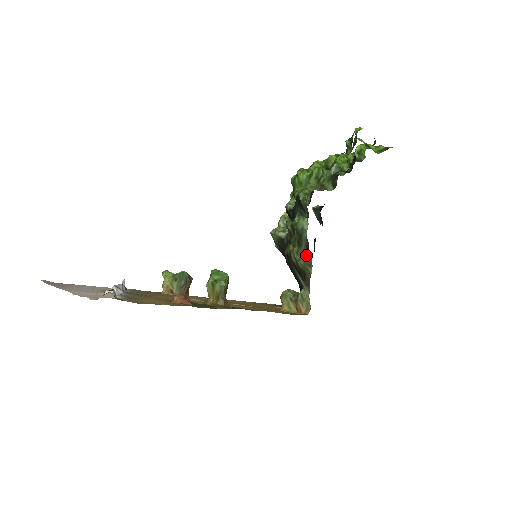
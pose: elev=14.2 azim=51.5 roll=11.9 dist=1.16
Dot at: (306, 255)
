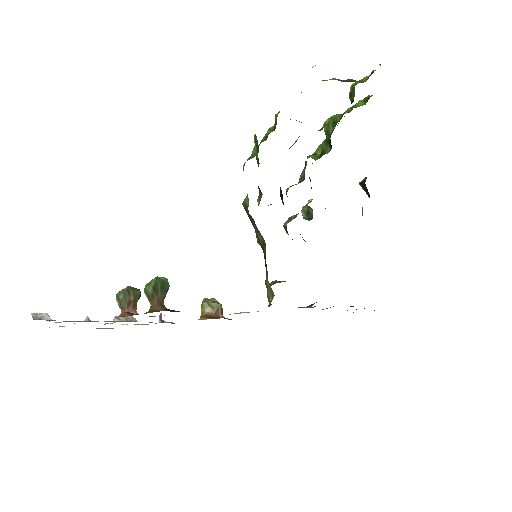
Dot at: (260, 234)
